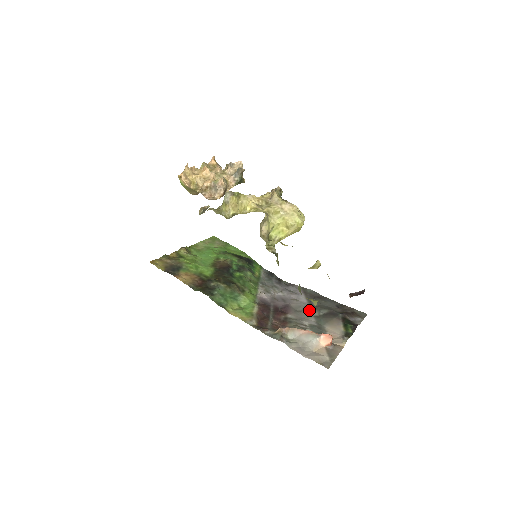
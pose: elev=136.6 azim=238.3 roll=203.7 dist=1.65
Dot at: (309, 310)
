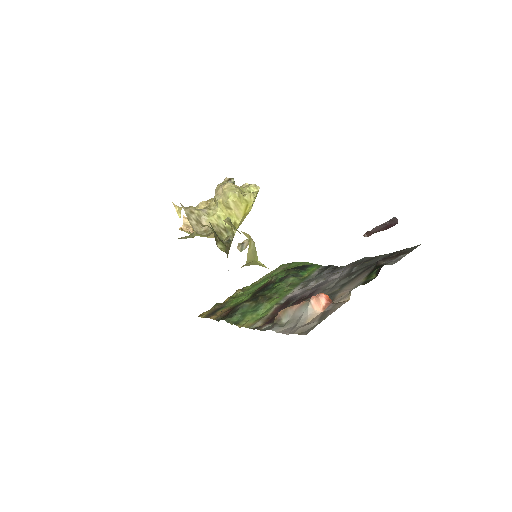
Dot at: (340, 281)
